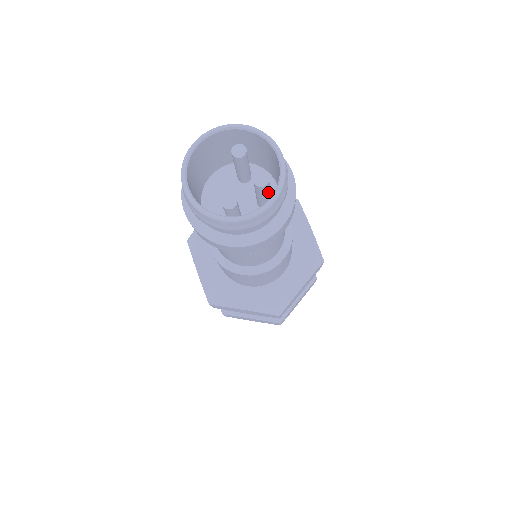
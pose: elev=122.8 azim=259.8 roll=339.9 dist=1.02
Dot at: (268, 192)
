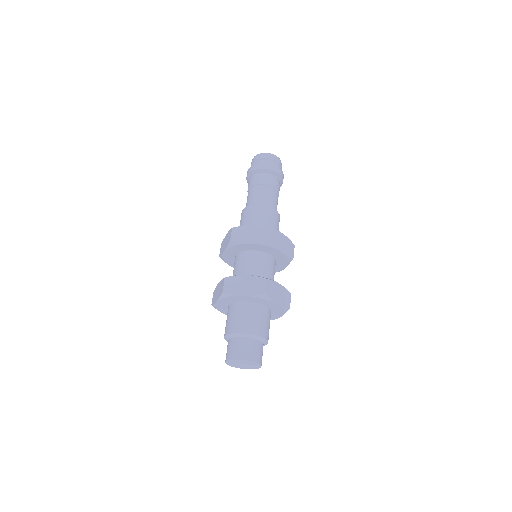
Dot at: occluded
